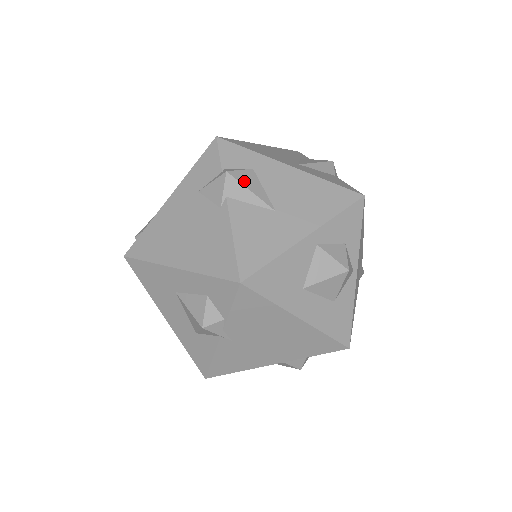
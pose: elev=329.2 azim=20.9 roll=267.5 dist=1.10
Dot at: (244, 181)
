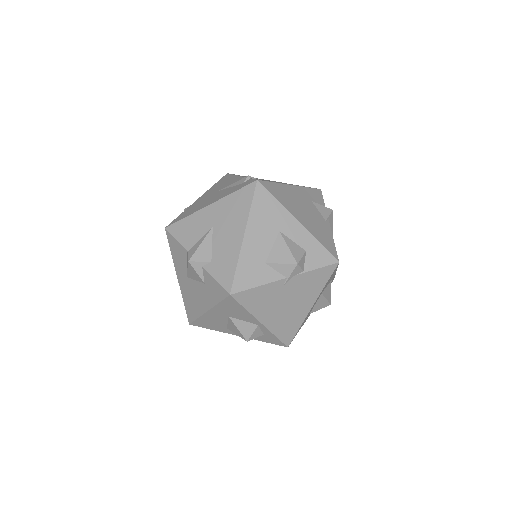
Dot at: (332, 222)
